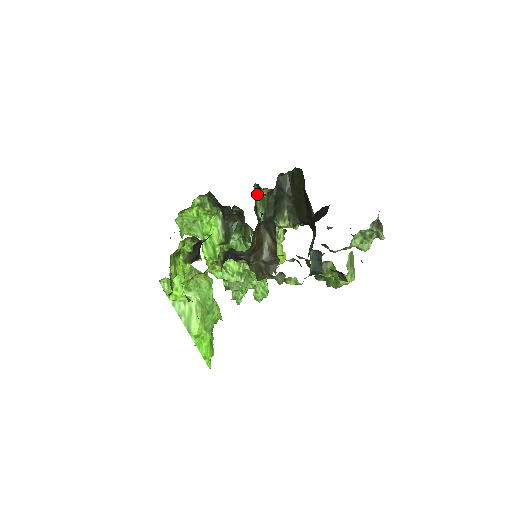
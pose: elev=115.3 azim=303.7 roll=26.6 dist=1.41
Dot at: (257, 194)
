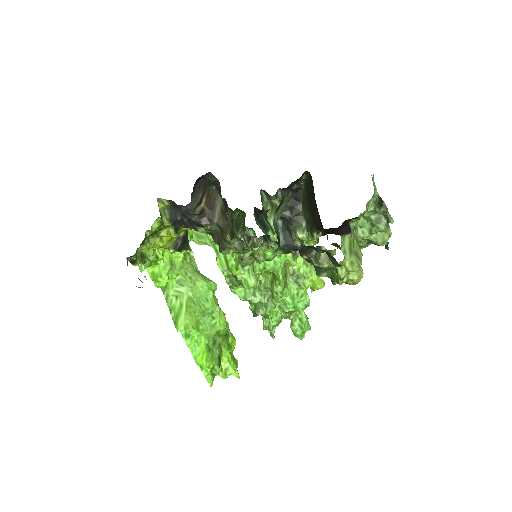
Dot at: (267, 202)
